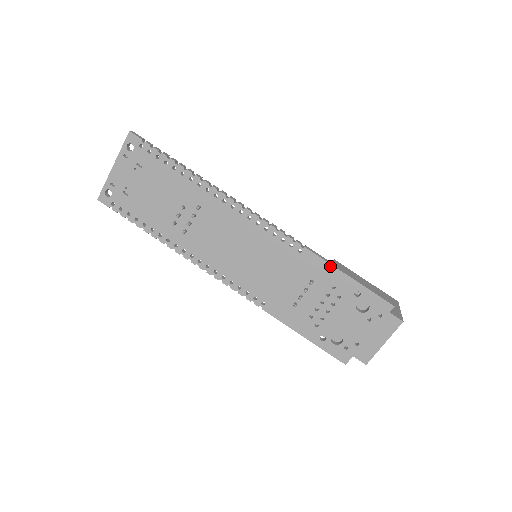
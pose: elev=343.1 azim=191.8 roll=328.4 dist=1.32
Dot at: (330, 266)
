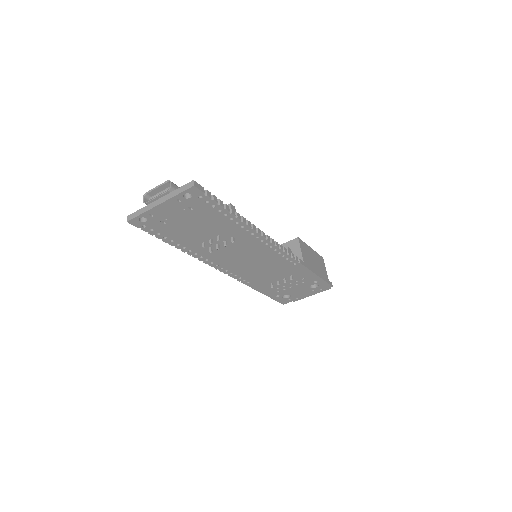
Dot at: (309, 271)
